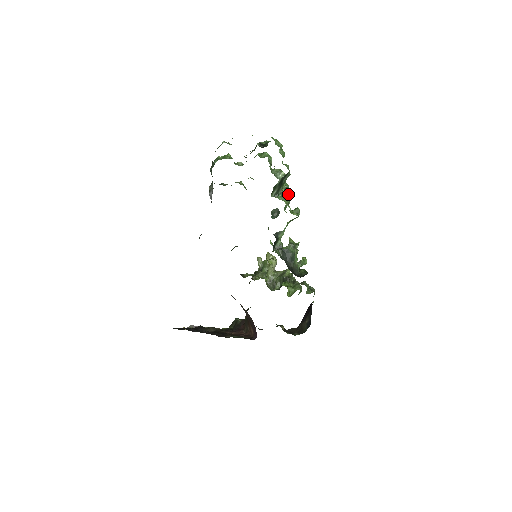
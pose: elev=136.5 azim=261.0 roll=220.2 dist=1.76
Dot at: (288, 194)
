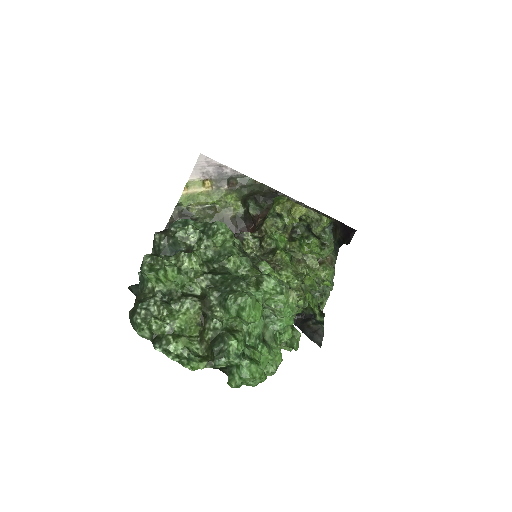
Dot at: occluded
